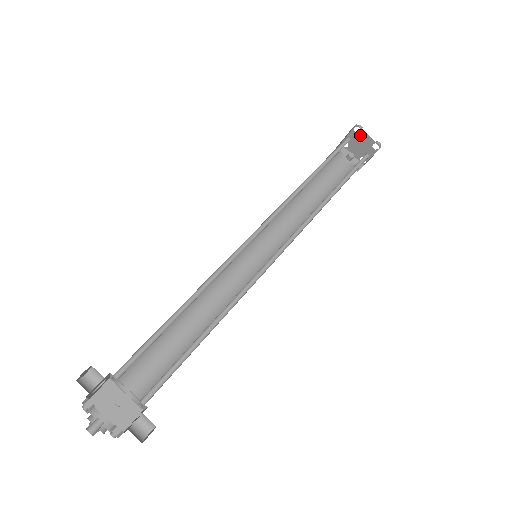
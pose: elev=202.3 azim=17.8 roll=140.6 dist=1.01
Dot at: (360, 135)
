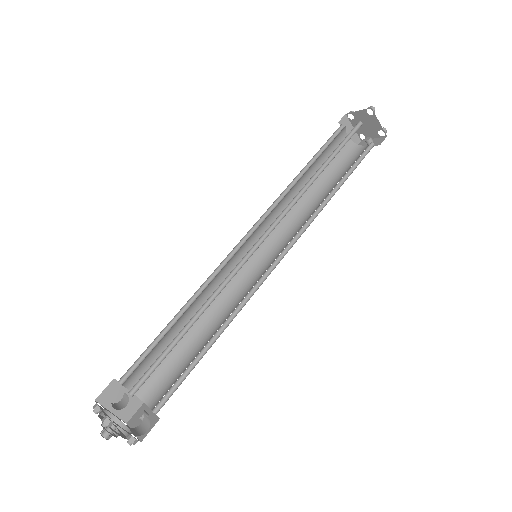
Dot at: (356, 118)
